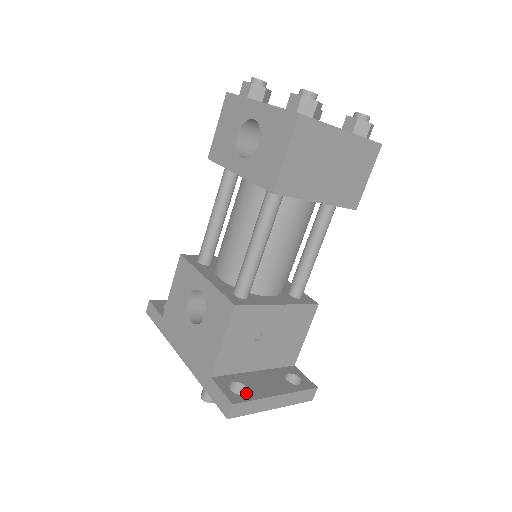
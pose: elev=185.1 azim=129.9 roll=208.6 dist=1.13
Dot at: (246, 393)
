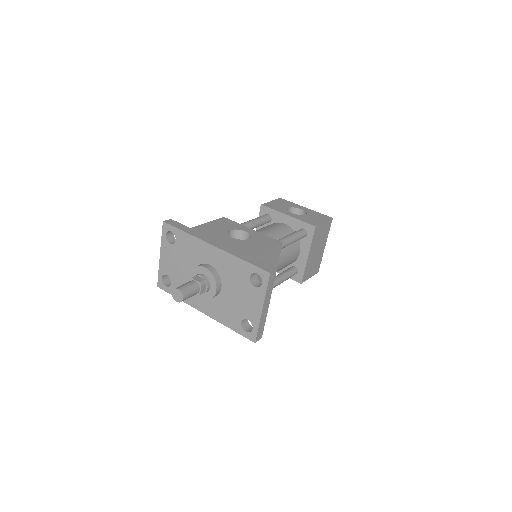
Dot at: (261, 284)
